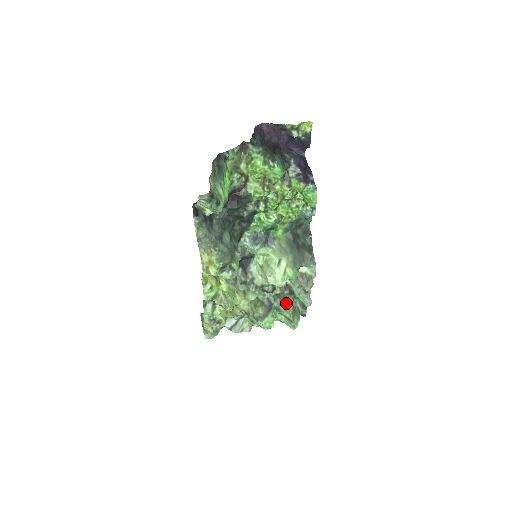
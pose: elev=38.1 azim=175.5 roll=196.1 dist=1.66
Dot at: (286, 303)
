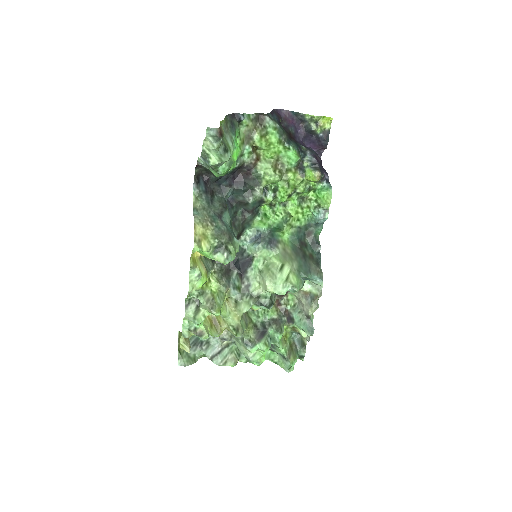
Dot at: (283, 332)
